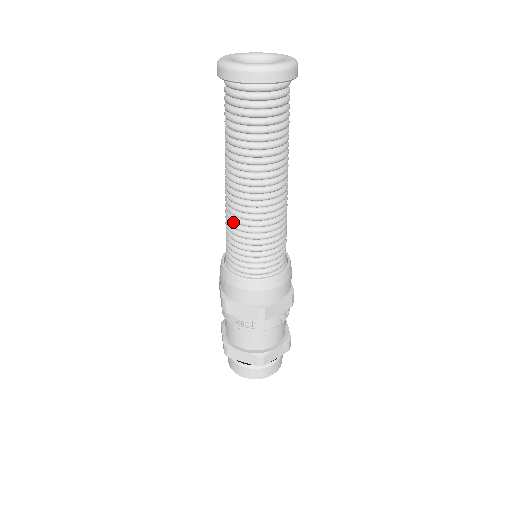
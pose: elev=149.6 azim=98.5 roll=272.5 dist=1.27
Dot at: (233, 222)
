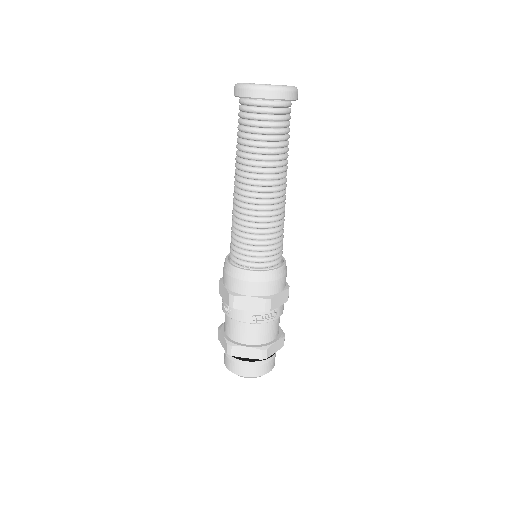
Dot at: occluded
